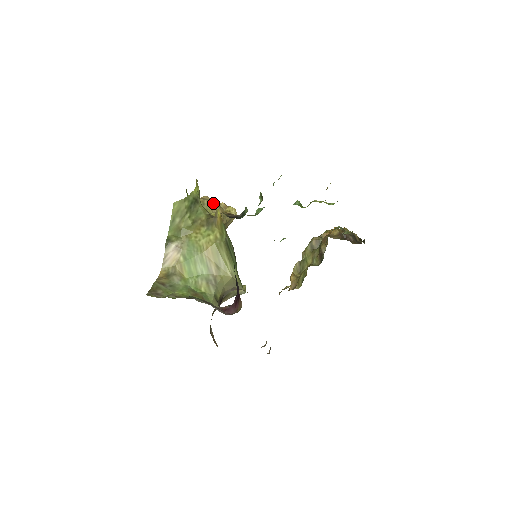
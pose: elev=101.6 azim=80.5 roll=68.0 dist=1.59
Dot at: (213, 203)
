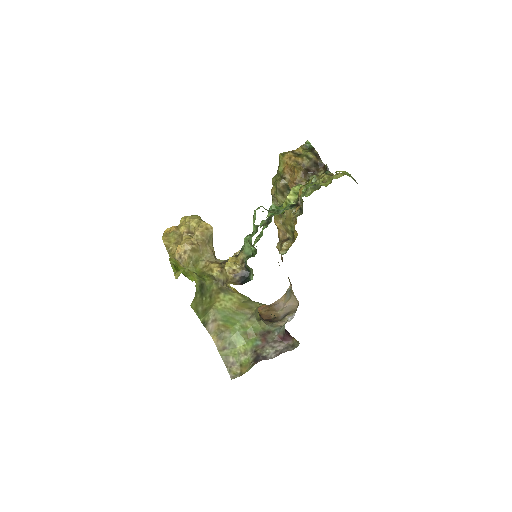
Dot at: (195, 248)
